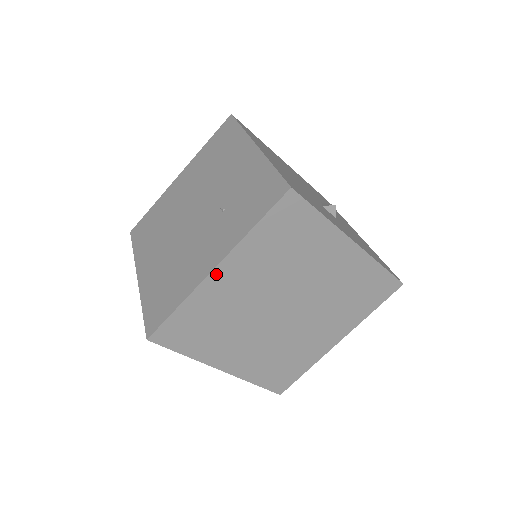
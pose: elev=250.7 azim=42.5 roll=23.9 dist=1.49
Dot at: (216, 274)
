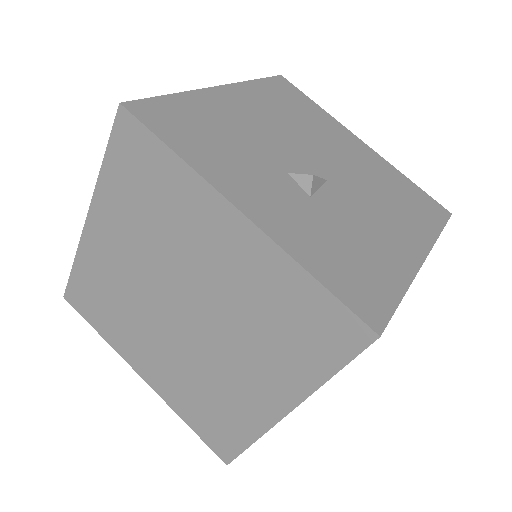
Dot at: (90, 228)
